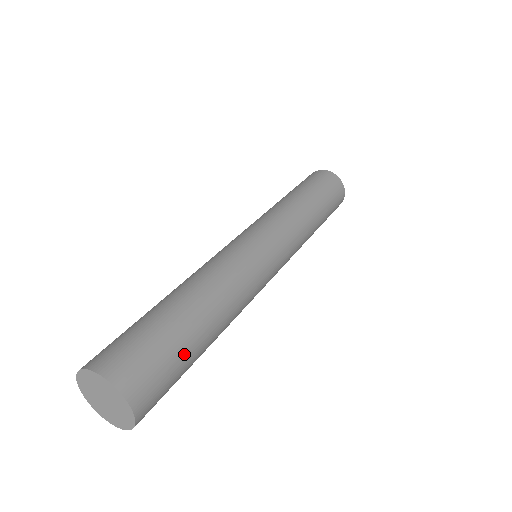
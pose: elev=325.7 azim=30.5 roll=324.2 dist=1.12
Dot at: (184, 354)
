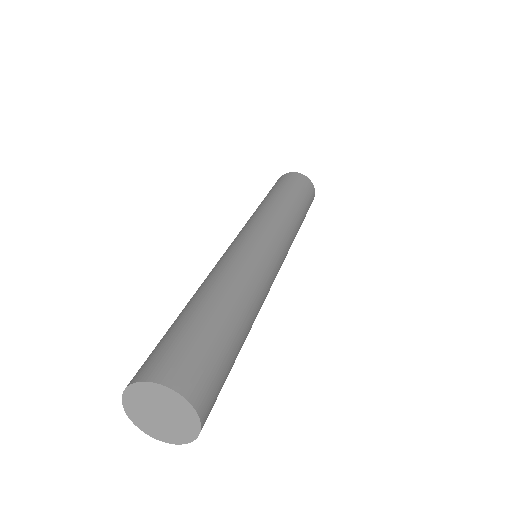
Dot at: occluded
